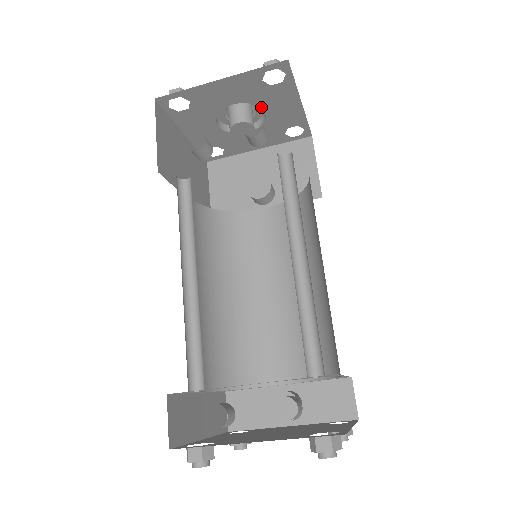
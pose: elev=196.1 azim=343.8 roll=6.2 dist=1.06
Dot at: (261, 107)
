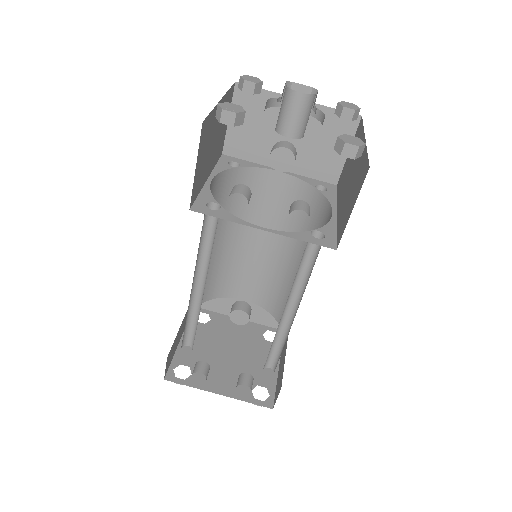
Dot at: occluded
